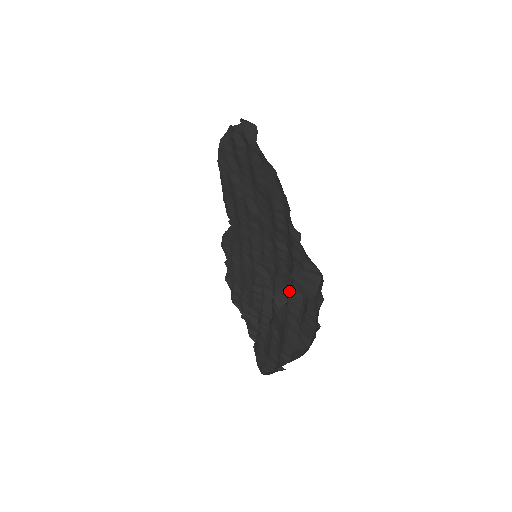
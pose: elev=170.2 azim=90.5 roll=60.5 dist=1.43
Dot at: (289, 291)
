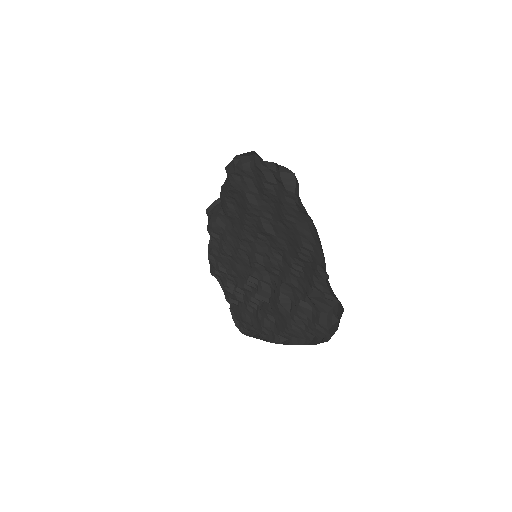
Dot at: (300, 301)
